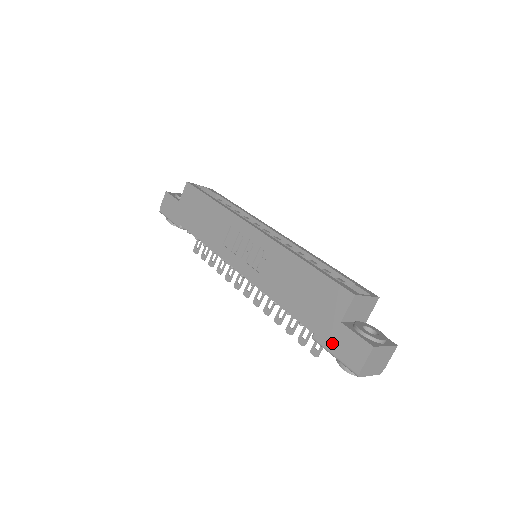
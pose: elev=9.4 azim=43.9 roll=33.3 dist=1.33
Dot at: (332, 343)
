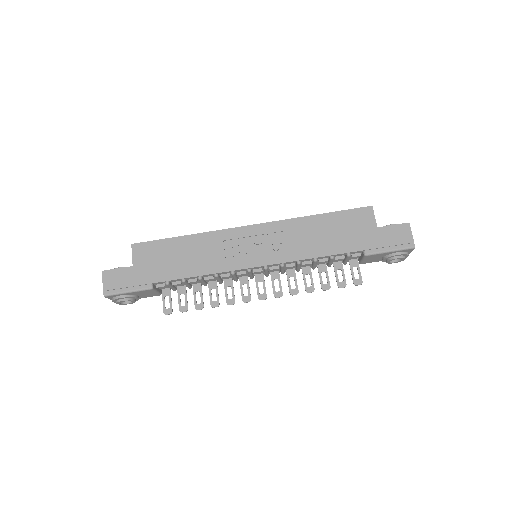
Dot at: (383, 244)
